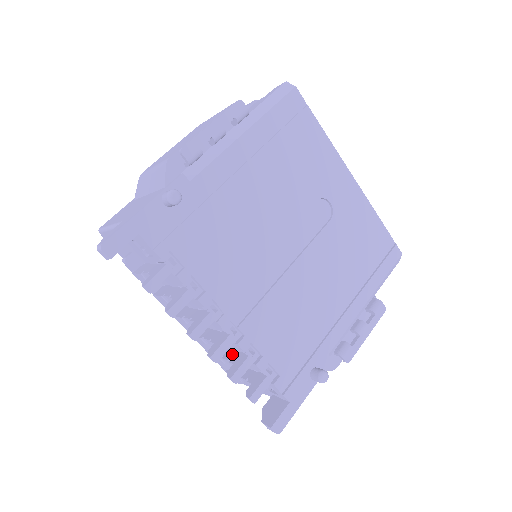
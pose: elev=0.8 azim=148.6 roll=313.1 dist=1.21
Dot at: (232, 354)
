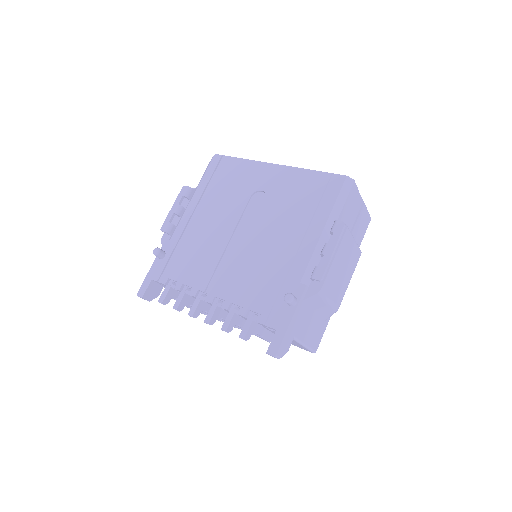
Dot at: occluded
